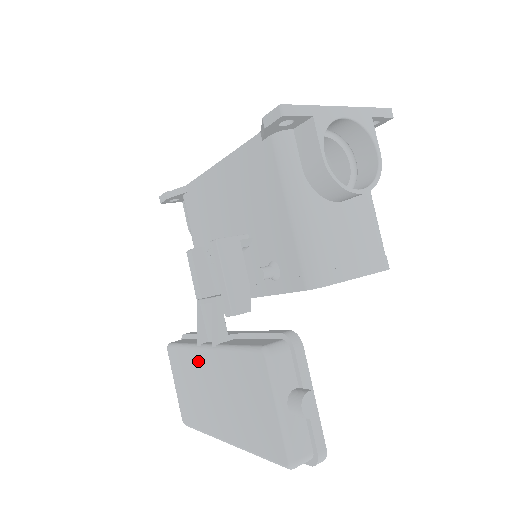
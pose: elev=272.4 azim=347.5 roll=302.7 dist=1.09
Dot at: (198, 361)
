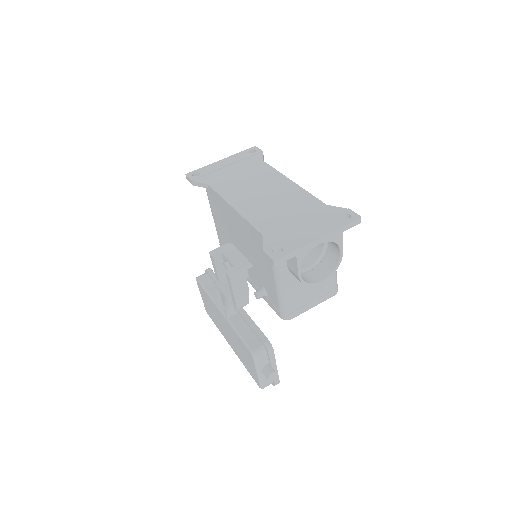
Dot at: (216, 310)
